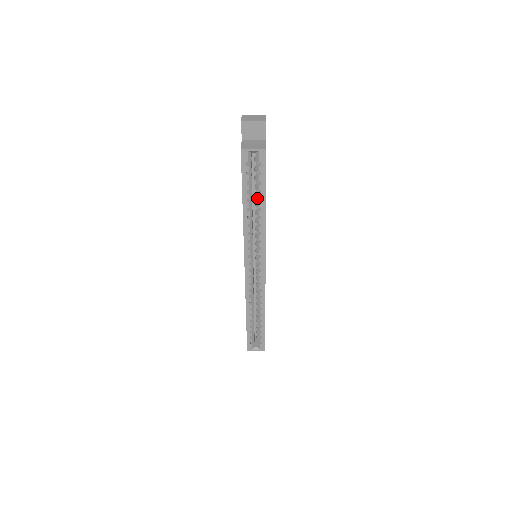
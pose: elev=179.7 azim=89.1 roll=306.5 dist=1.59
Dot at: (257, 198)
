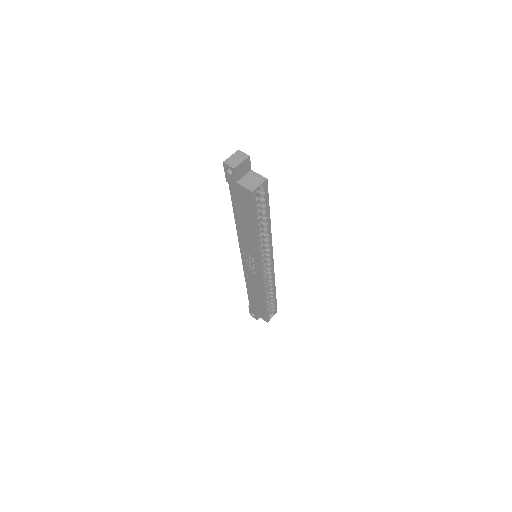
Dot at: (261, 217)
